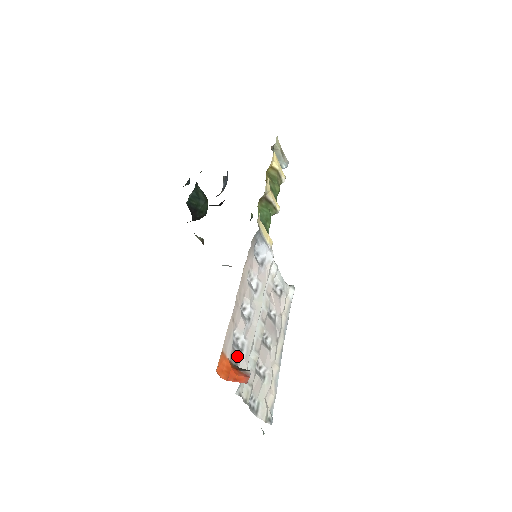
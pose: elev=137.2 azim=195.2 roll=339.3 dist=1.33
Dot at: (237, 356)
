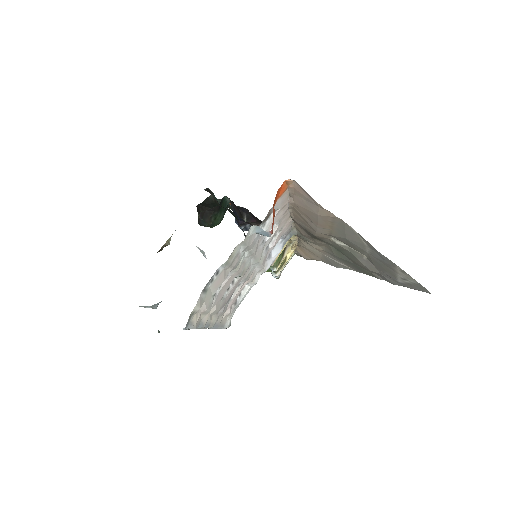
Dot at: (264, 223)
